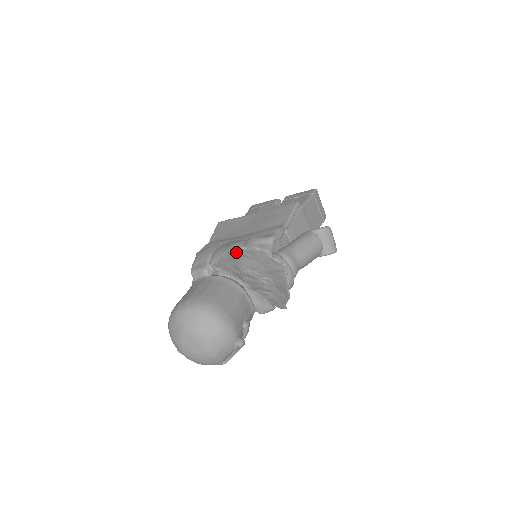
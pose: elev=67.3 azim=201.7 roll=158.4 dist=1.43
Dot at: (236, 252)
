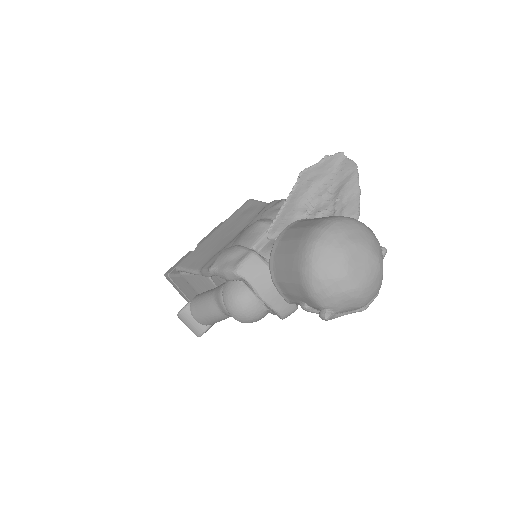
Dot at: (304, 179)
